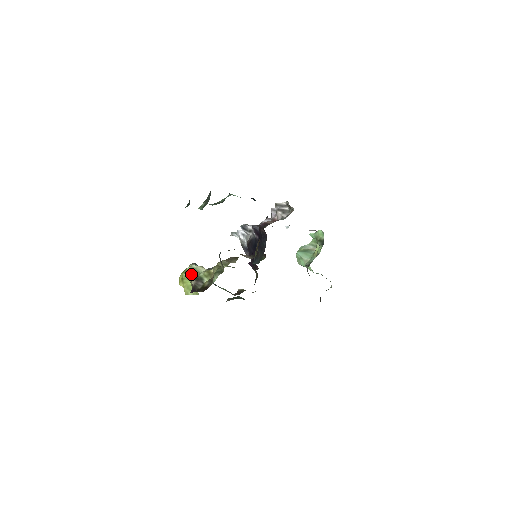
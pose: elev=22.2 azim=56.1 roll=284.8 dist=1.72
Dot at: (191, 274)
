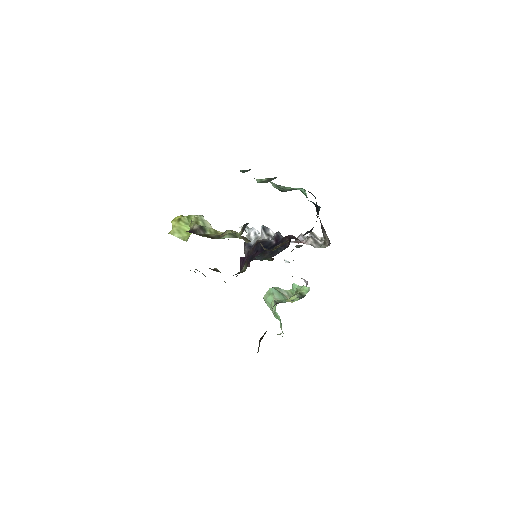
Dot at: (196, 221)
